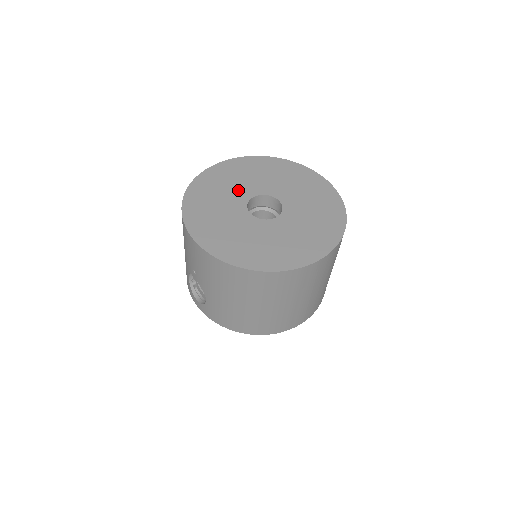
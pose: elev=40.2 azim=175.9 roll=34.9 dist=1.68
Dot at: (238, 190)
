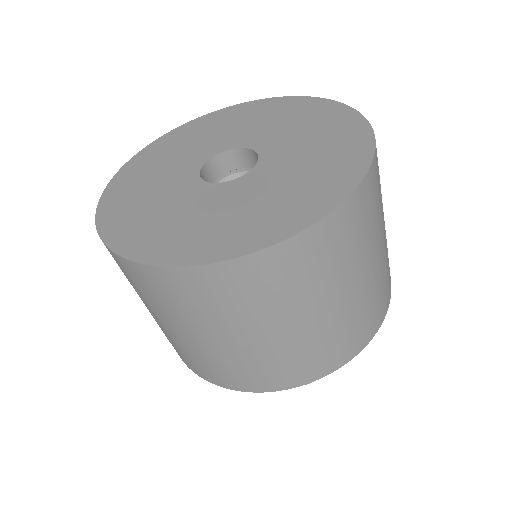
Dot at: (230, 136)
